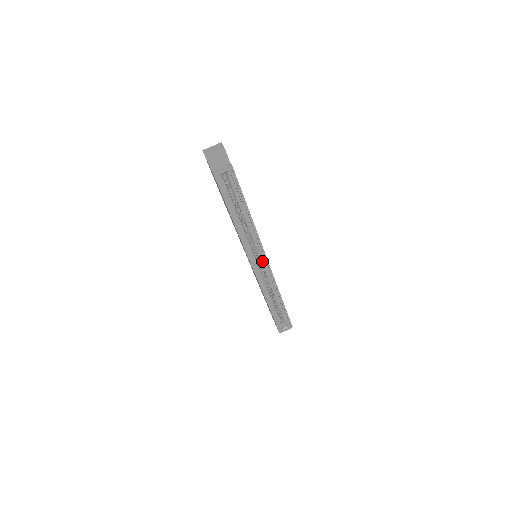
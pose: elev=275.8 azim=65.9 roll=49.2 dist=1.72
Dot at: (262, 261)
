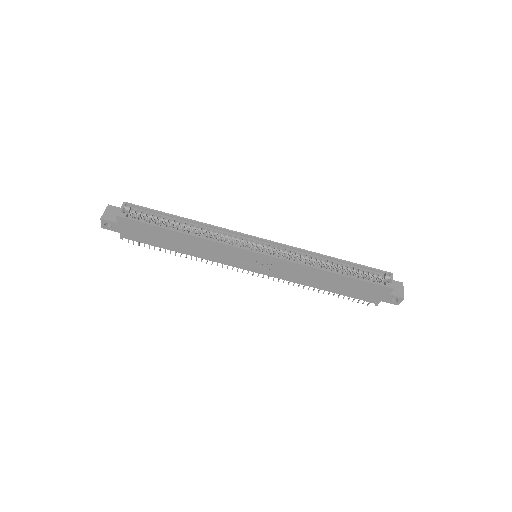
Dot at: (258, 244)
